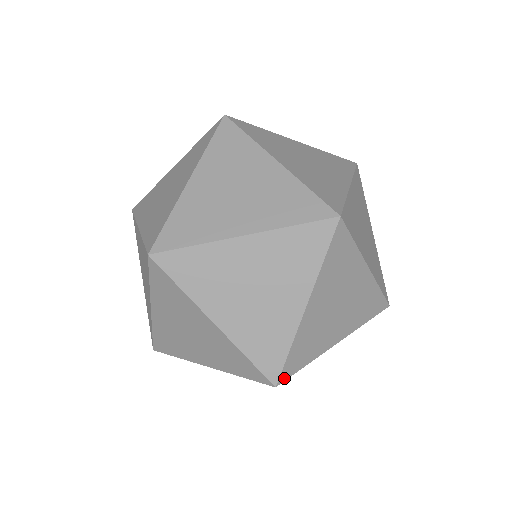
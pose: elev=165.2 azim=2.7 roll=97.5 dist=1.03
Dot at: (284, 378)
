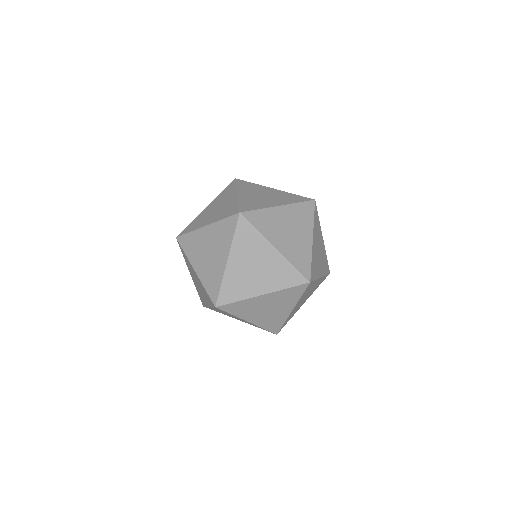
Dot at: (280, 330)
